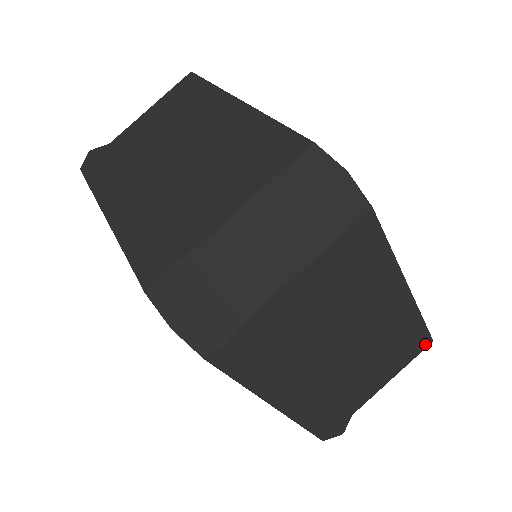
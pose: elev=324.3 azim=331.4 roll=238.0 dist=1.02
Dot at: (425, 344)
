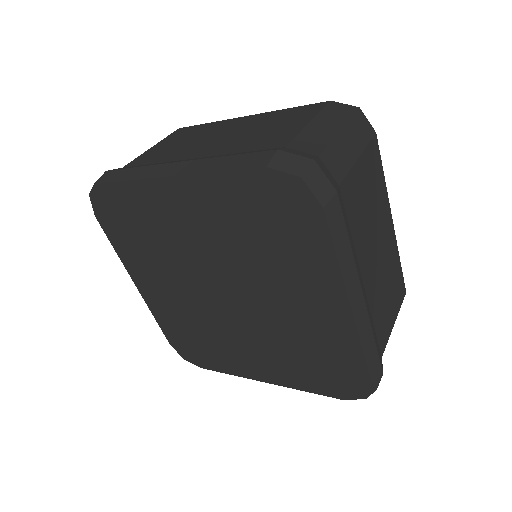
Dot at: (403, 293)
